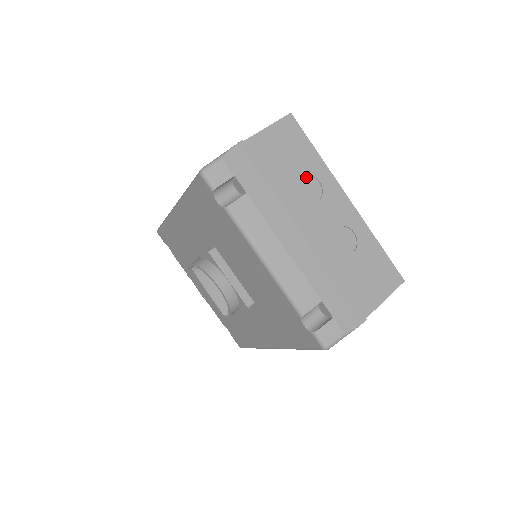
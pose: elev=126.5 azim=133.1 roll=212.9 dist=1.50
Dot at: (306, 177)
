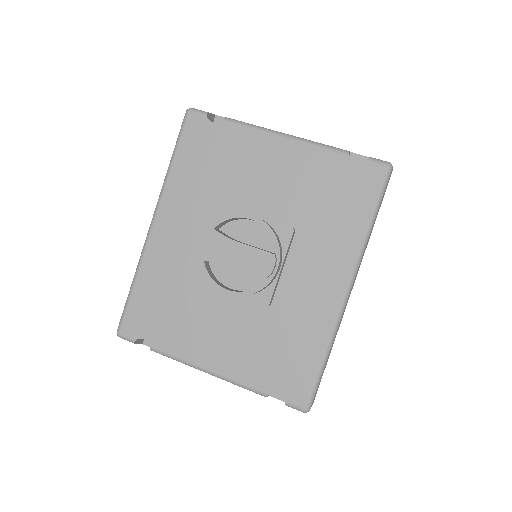
Dot at: occluded
